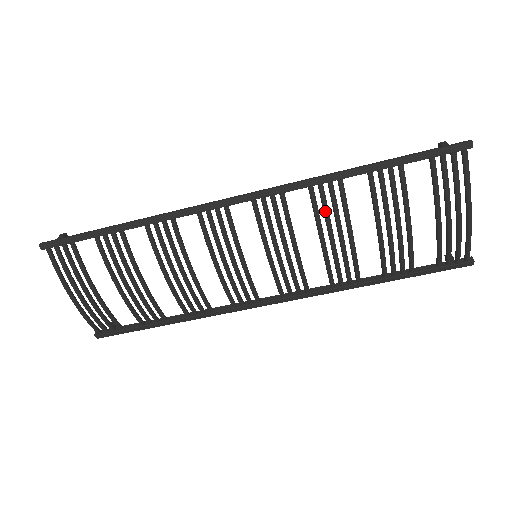
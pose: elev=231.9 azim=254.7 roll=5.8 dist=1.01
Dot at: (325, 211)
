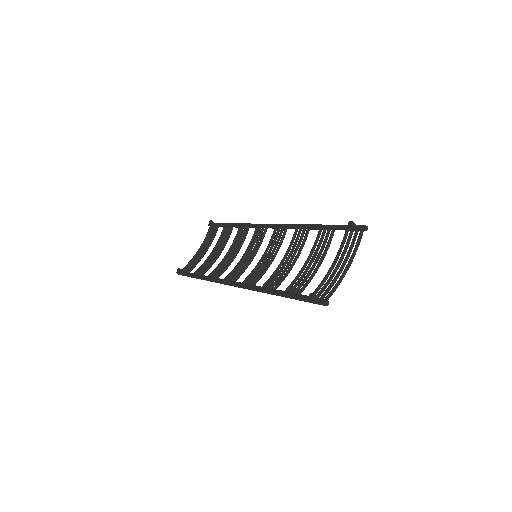
Dot at: (276, 278)
